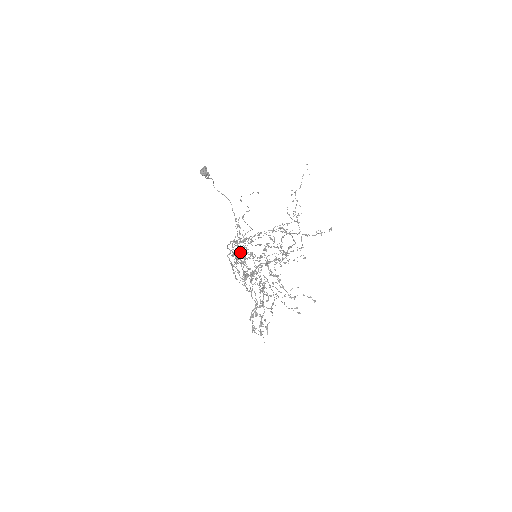
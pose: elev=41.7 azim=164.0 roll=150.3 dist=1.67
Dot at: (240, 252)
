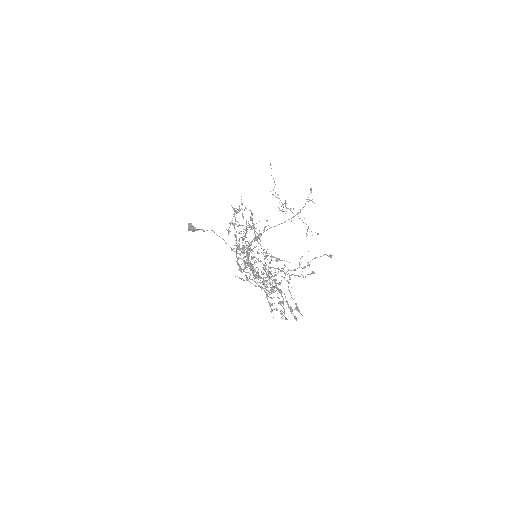
Dot at: occluded
